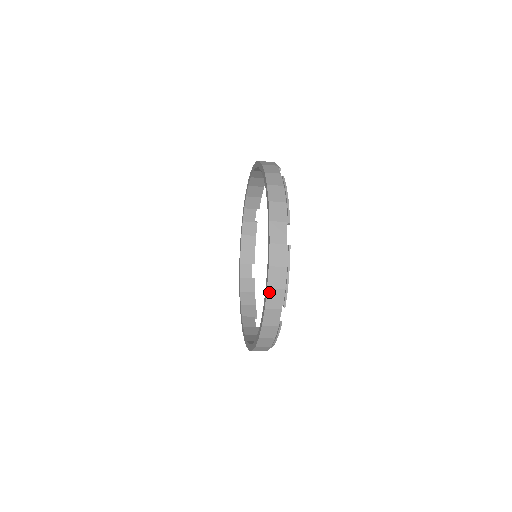
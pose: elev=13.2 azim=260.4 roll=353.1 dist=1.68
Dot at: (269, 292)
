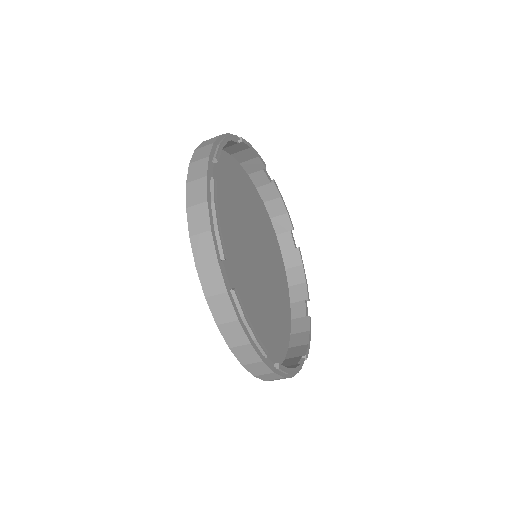
Dot at: (193, 241)
